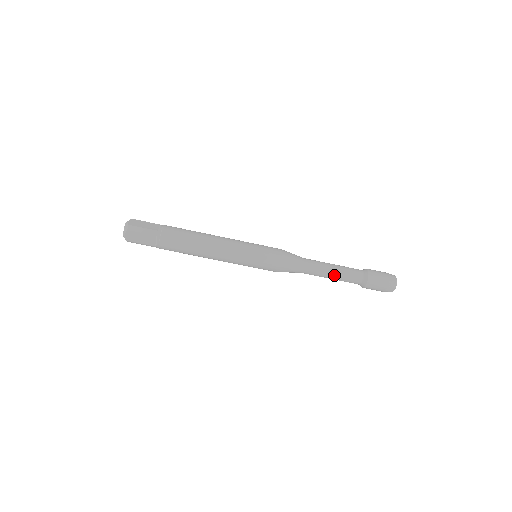
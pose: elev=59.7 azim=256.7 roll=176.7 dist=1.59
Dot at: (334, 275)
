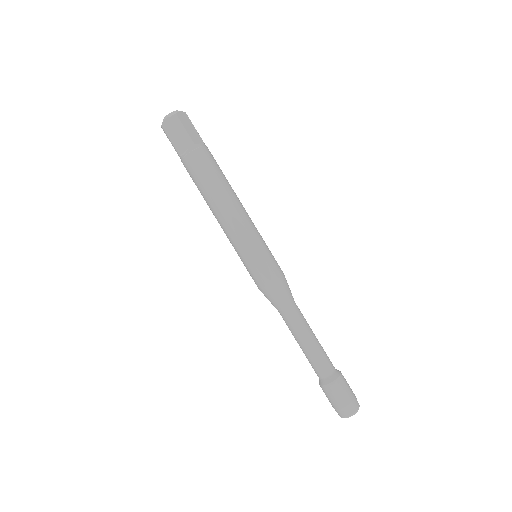
Dot at: (316, 338)
